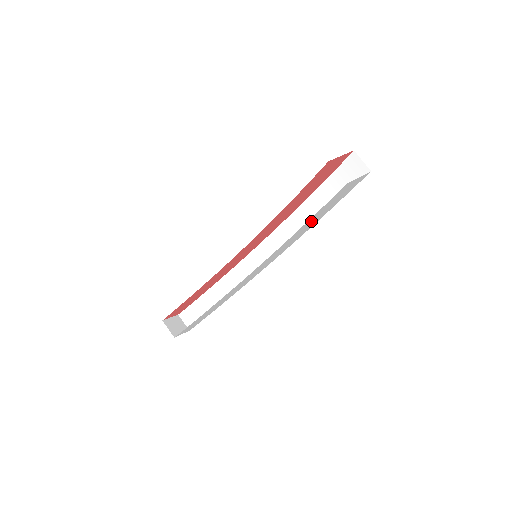
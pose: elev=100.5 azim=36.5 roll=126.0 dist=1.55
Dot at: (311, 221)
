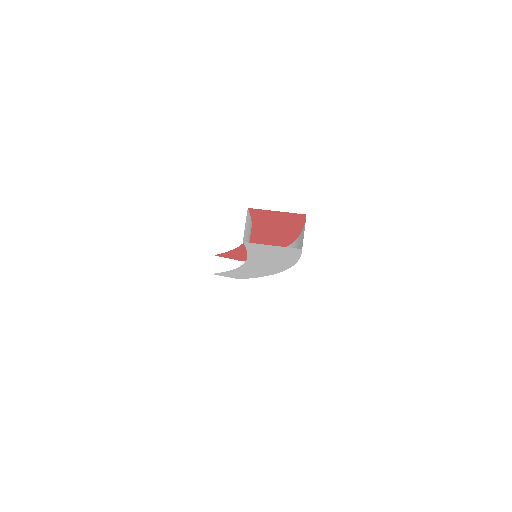
Dot at: (265, 258)
